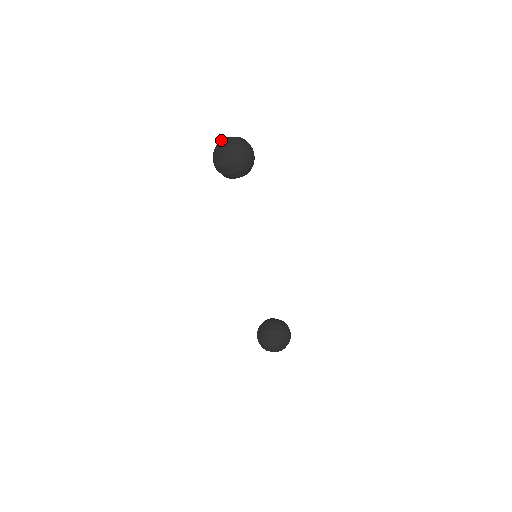
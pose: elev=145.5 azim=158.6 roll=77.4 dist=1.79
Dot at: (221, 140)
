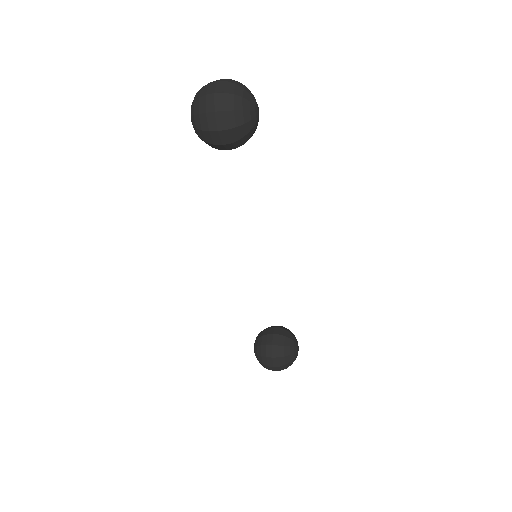
Dot at: (204, 86)
